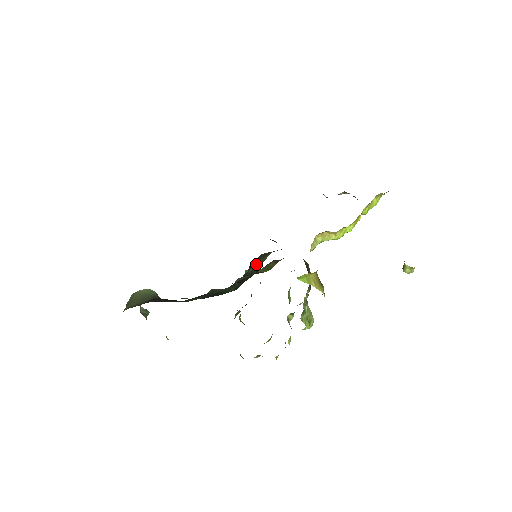
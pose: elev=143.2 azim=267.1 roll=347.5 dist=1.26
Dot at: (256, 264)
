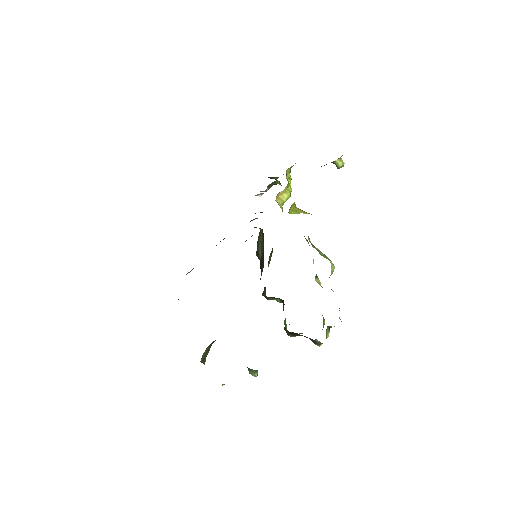
Dot at: (259, 244)
